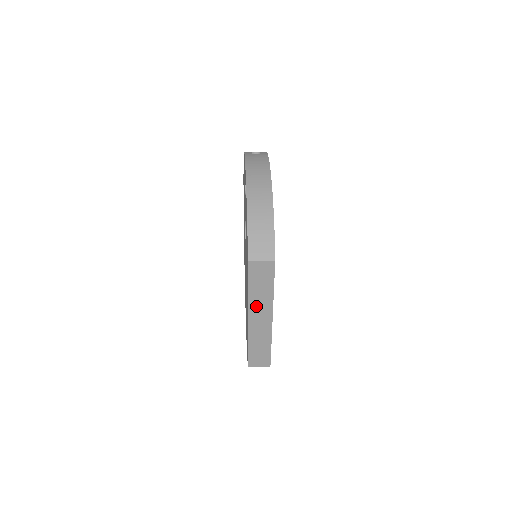
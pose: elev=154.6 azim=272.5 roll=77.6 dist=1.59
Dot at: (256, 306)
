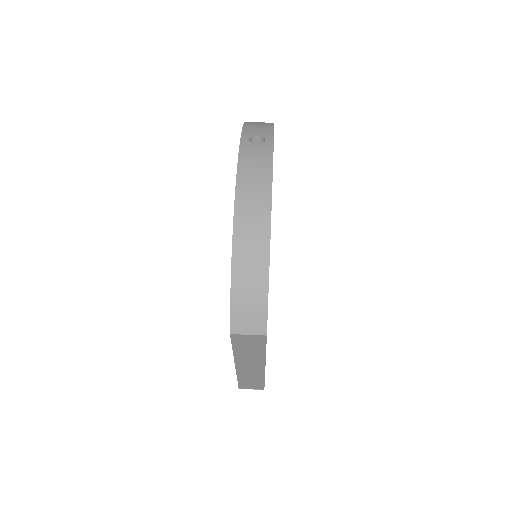
Dot at: (244, 359)
